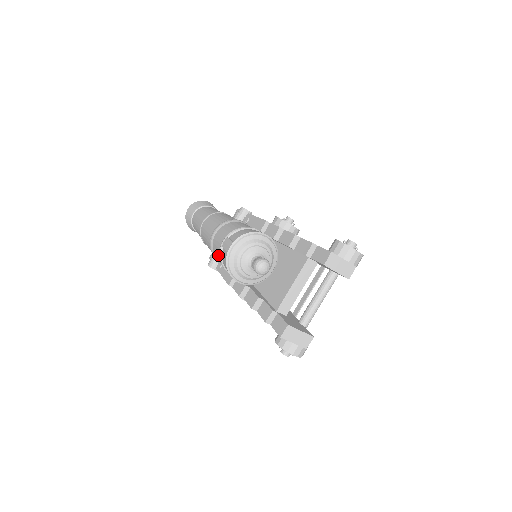
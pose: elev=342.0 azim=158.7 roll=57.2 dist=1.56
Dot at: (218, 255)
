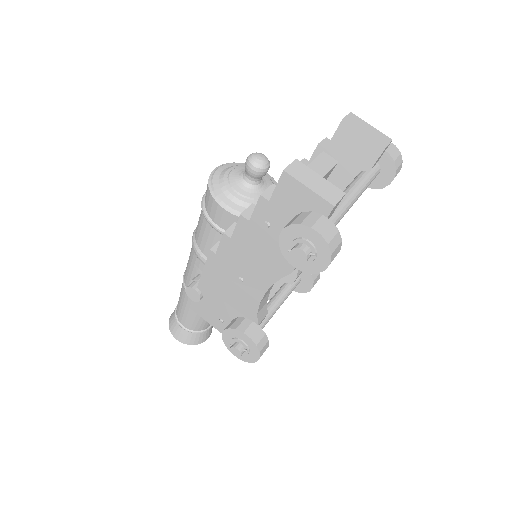
Dot at: (200, 216)
